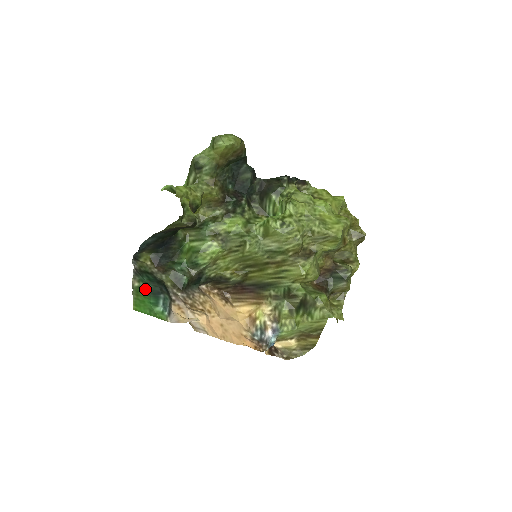
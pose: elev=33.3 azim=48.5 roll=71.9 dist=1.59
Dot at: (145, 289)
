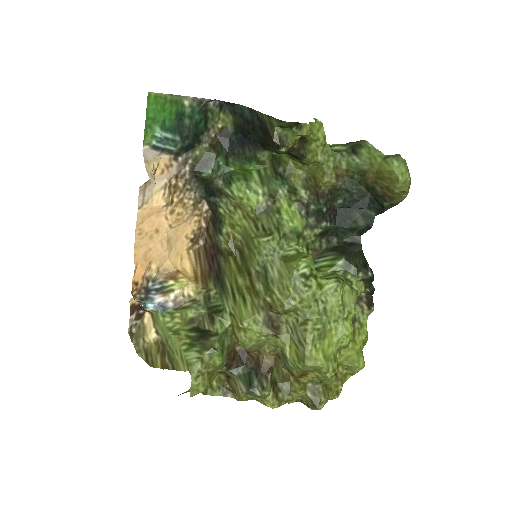
Dot at: (183, 115)
